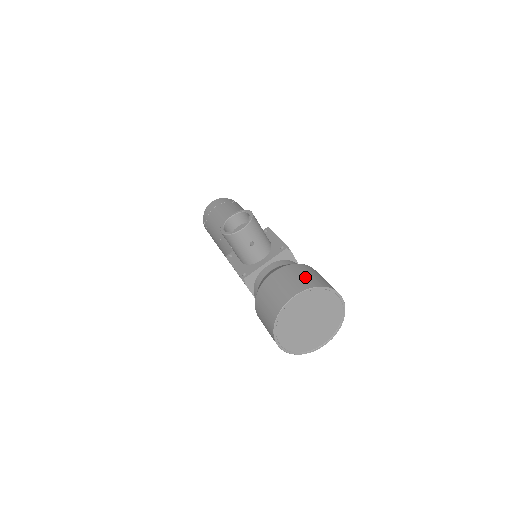
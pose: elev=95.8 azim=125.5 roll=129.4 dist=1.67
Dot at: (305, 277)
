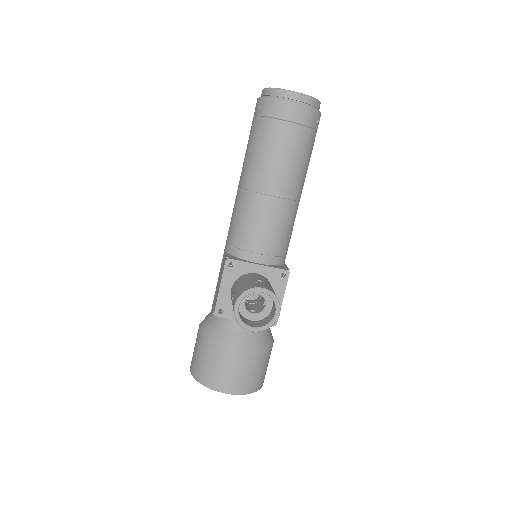
Dot at: (253, 377)
